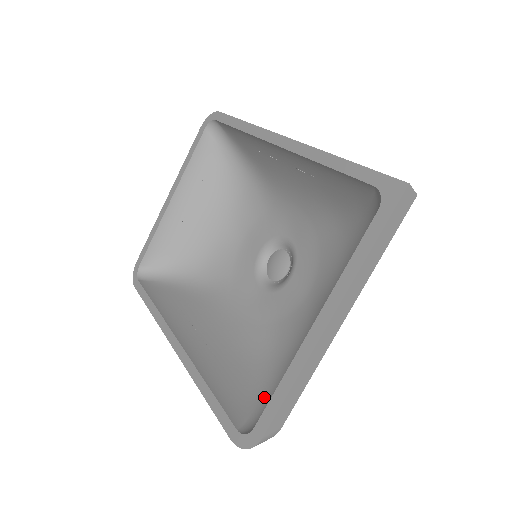
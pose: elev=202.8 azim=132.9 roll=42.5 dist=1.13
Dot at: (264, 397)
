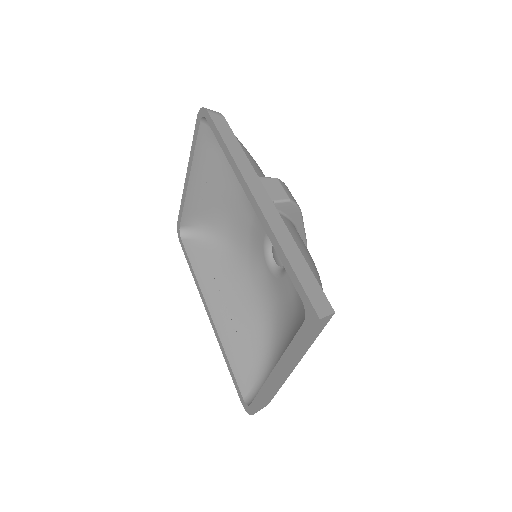
Dot at: (263, 372)
